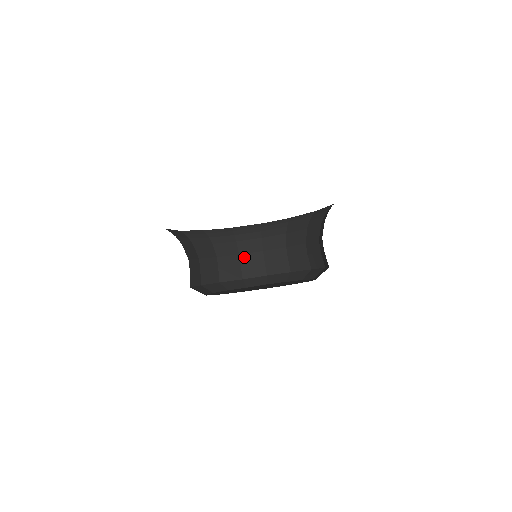
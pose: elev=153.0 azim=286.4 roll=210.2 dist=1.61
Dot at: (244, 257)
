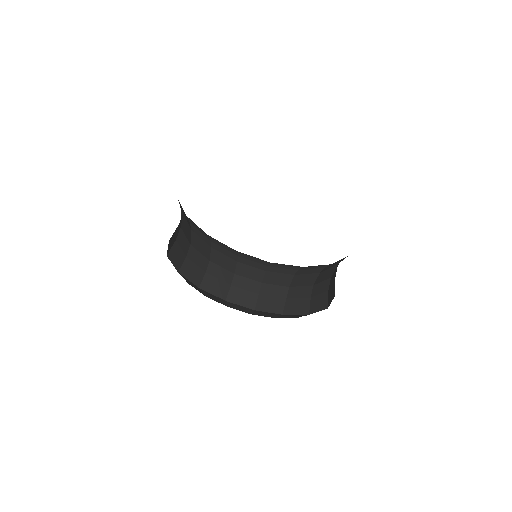
Dot at: (293, 290)
